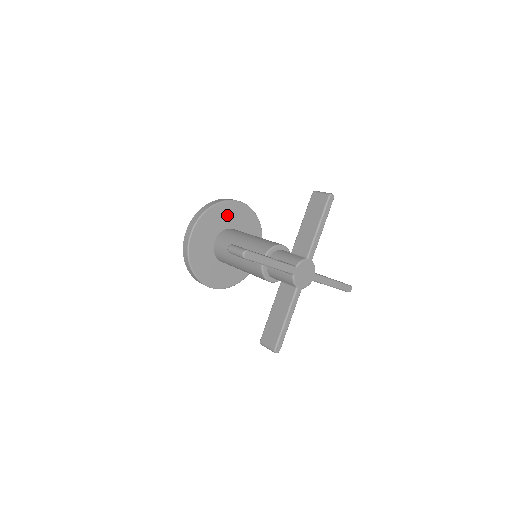
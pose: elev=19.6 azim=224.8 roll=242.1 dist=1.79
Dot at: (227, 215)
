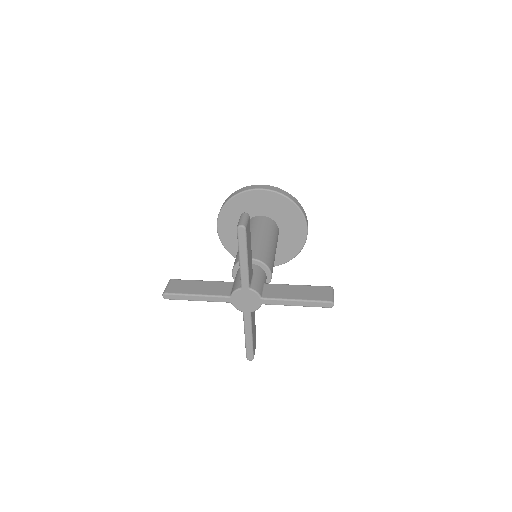
Dot at: (247, 205)
